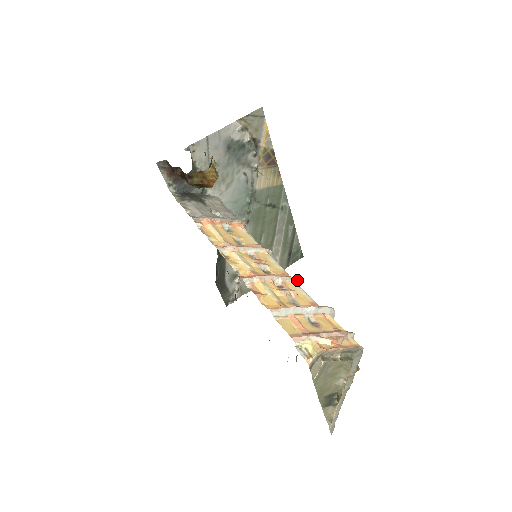
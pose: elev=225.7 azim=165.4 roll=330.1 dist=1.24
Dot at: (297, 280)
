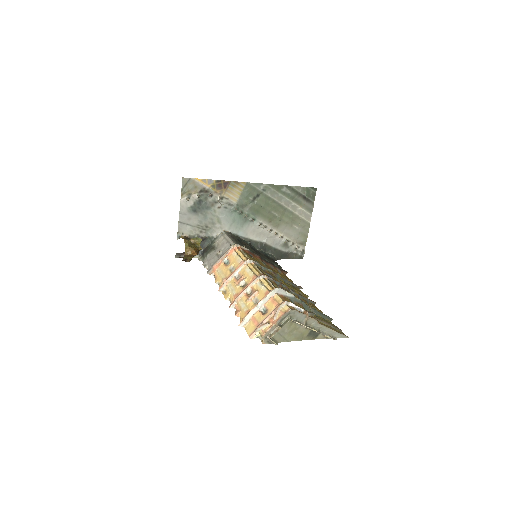
Dot at: (260, 277)
